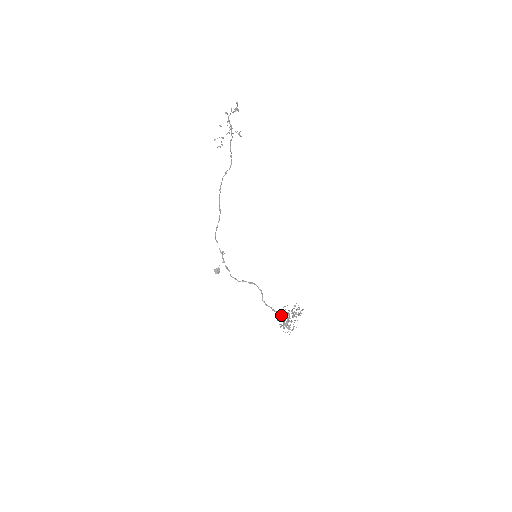
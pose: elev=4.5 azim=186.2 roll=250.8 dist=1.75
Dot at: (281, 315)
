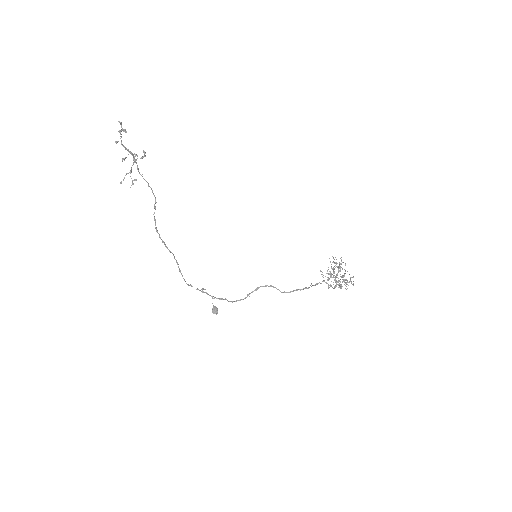
Dot at: (328, 280)
